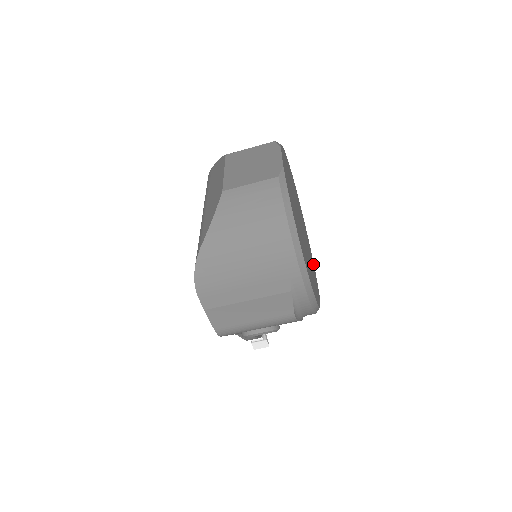
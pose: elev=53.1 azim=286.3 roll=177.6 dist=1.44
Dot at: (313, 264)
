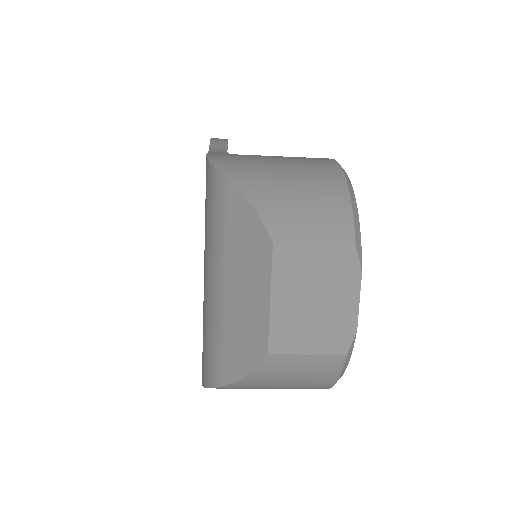
Dot at: occluded
